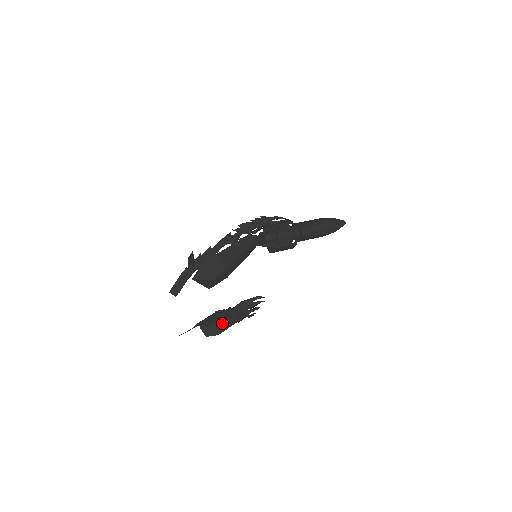
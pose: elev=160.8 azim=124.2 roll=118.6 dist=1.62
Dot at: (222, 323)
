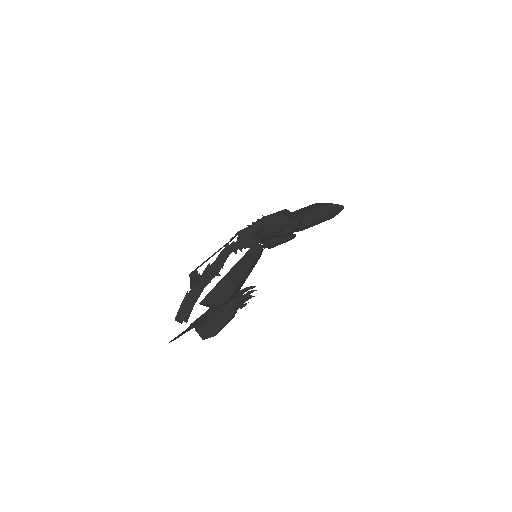
Dot at: (218, 323)
